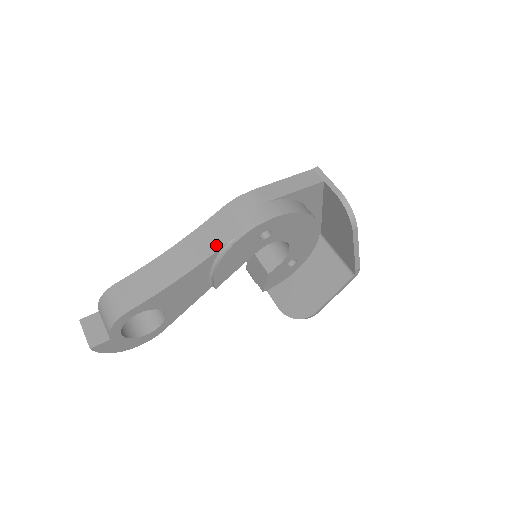
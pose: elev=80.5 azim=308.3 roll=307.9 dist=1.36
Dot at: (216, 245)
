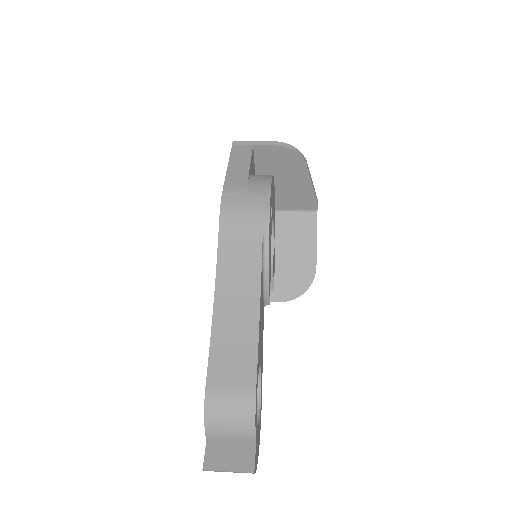
Dot at: (255, 251)
